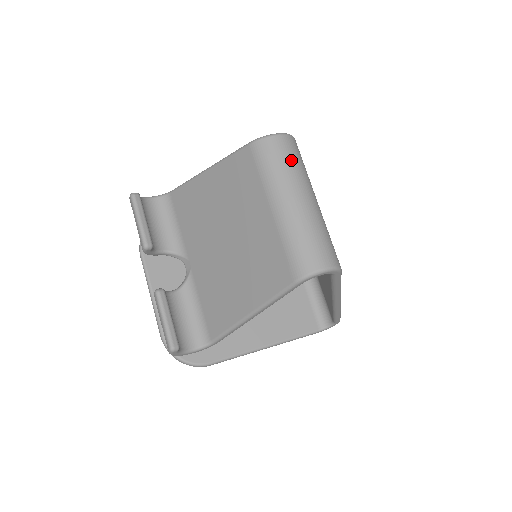
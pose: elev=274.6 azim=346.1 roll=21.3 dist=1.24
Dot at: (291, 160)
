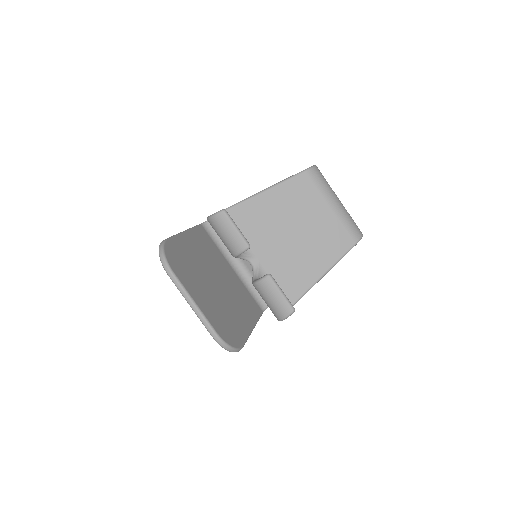
Dot at: occluded
